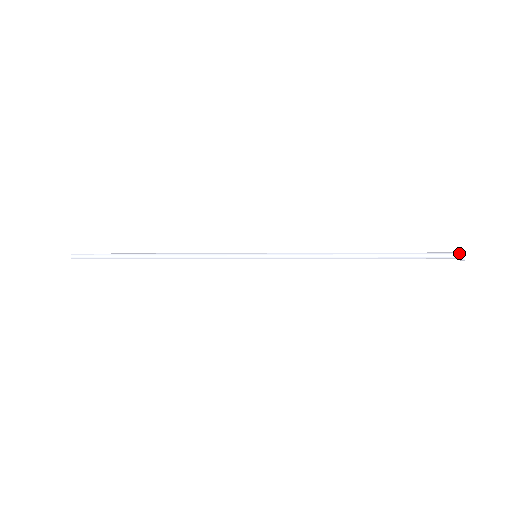
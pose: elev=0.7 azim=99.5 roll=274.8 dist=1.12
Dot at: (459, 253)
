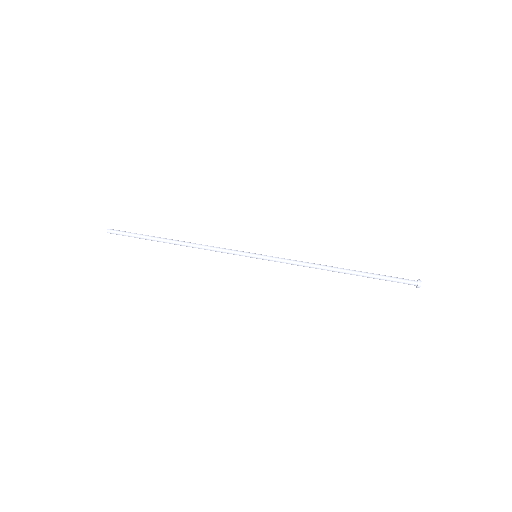
Dot at: (416, 284)
